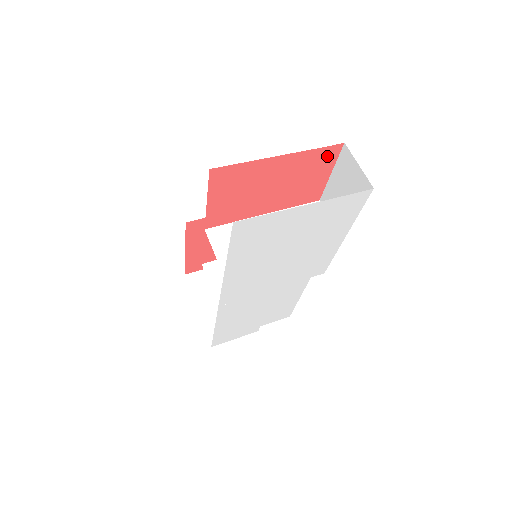
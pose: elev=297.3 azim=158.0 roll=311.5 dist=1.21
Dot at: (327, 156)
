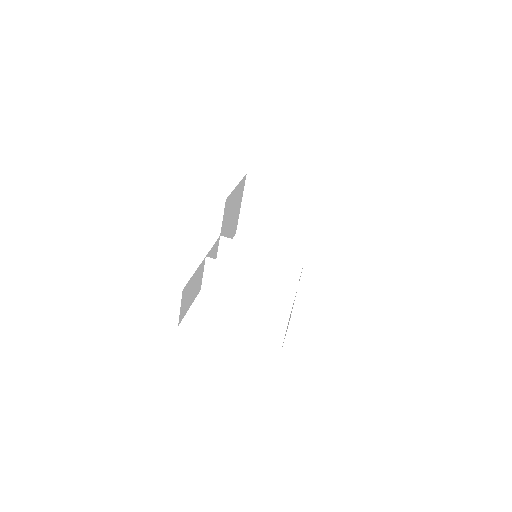
Dot at: occluded
